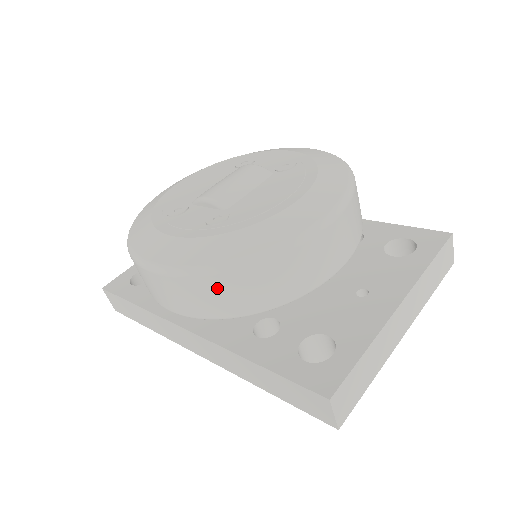
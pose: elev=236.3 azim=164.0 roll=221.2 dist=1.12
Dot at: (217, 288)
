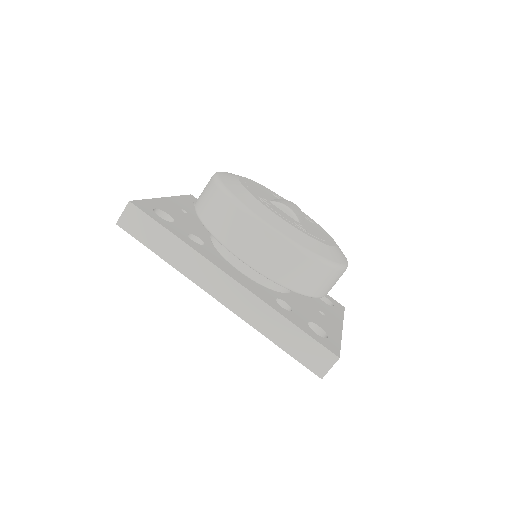
Dot at: (303, 266)
